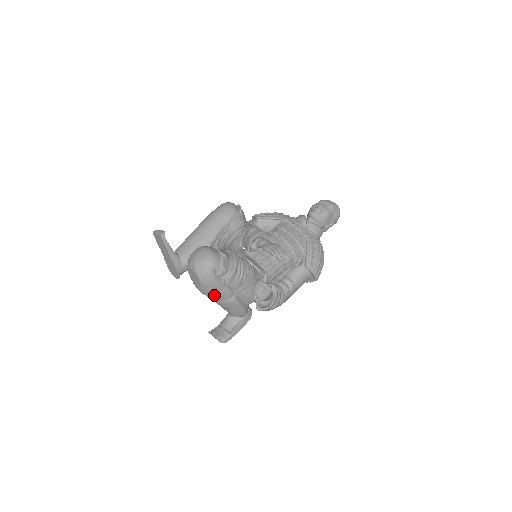
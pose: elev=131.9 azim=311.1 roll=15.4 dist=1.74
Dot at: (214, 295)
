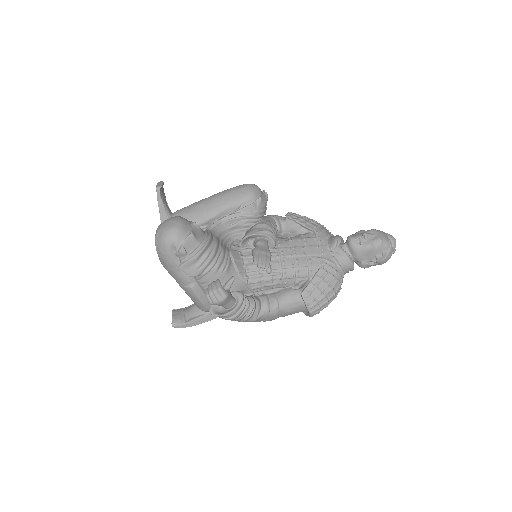
Dot at: (171, 273)
